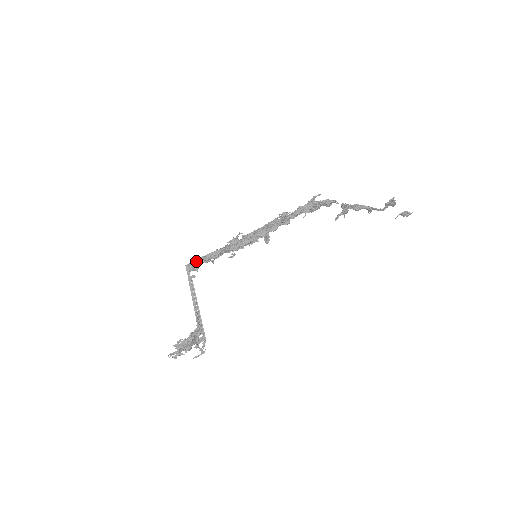
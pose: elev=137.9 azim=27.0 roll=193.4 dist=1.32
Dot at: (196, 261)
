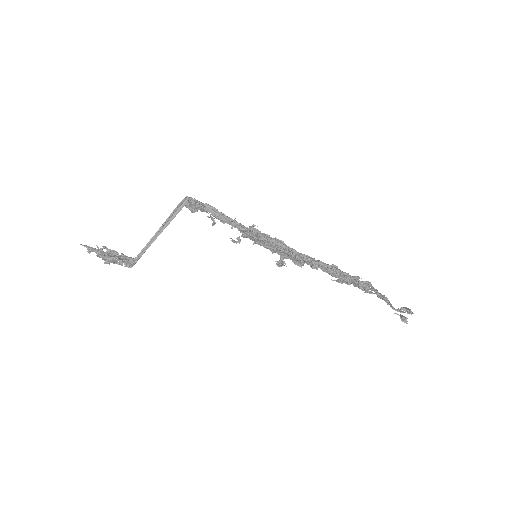
Dot at: (200, 206)
